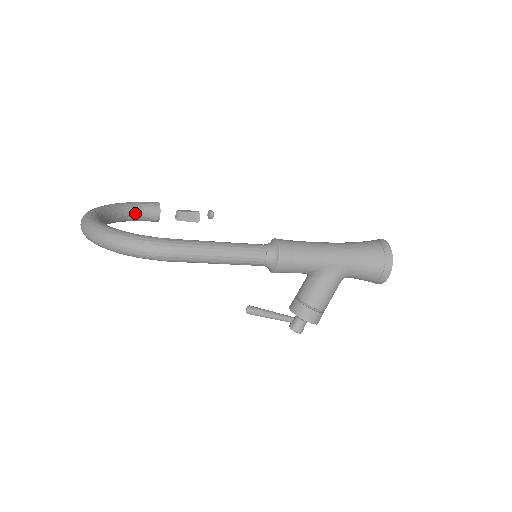
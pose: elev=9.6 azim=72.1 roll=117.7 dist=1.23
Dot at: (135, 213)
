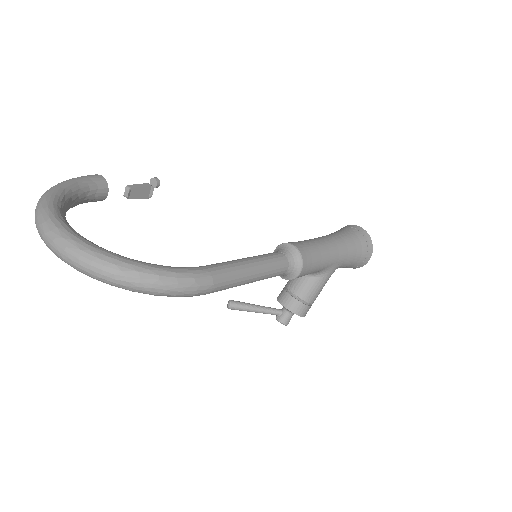
Dot at: (81, 197)
